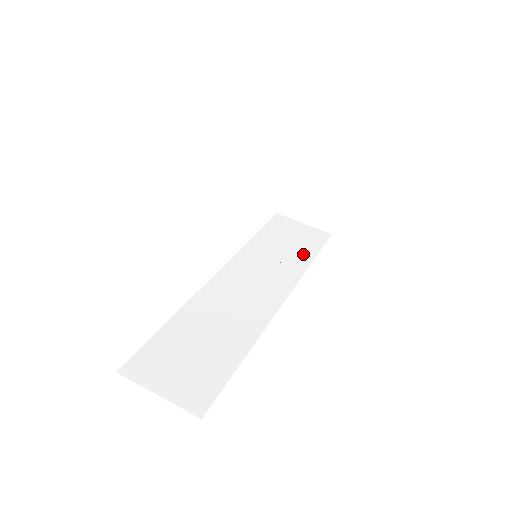
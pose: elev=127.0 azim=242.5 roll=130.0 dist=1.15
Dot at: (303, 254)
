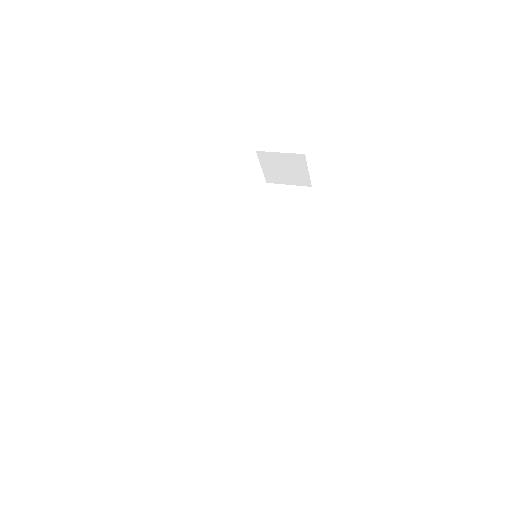
Dot at: (293, 220)
